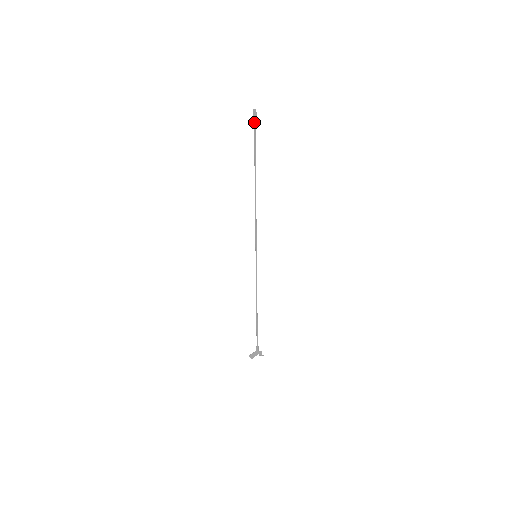
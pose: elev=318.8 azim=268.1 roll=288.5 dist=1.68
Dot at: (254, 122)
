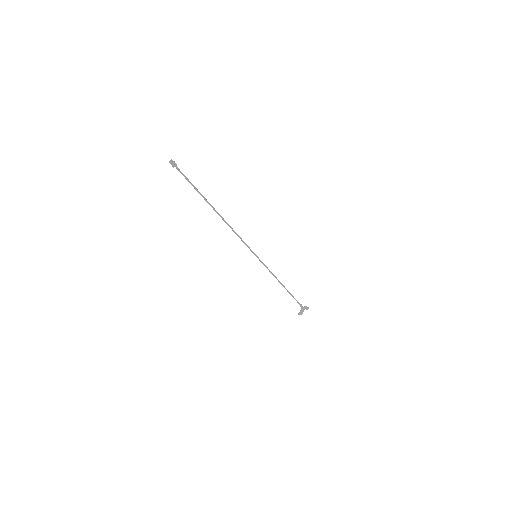
Dot at: (178, 170)
